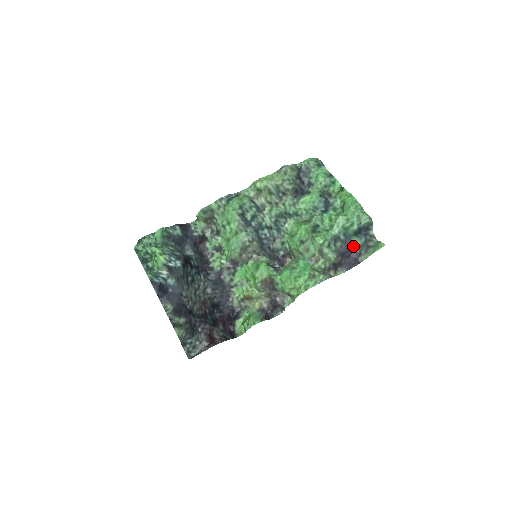
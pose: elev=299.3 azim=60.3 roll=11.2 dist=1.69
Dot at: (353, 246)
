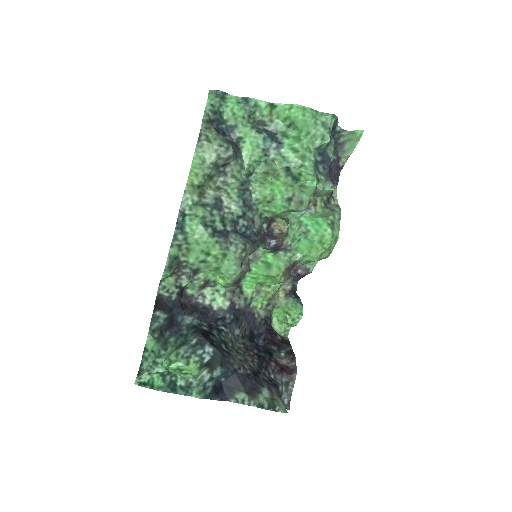
Dot at: (331, 157)
